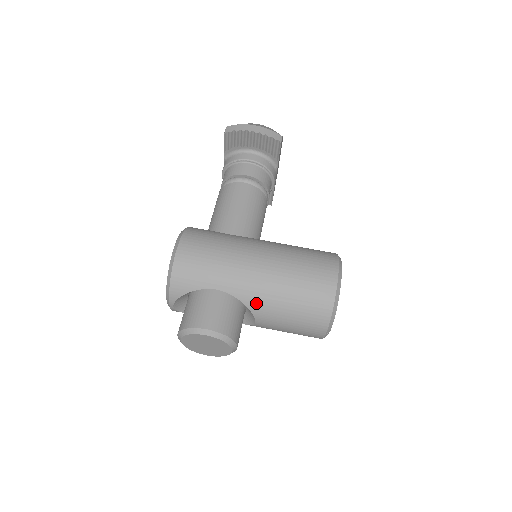
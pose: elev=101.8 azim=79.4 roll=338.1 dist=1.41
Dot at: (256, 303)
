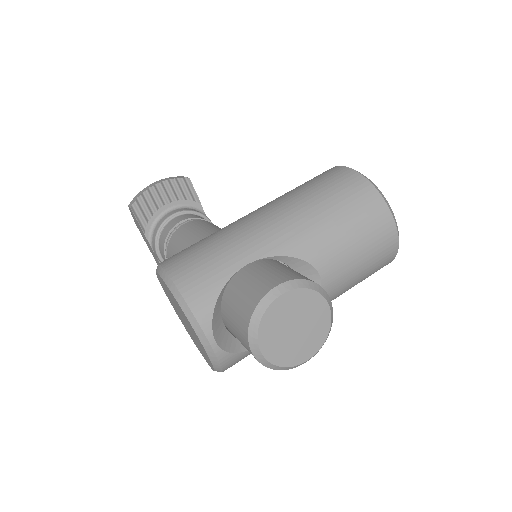
Dot at: (300, 244)
